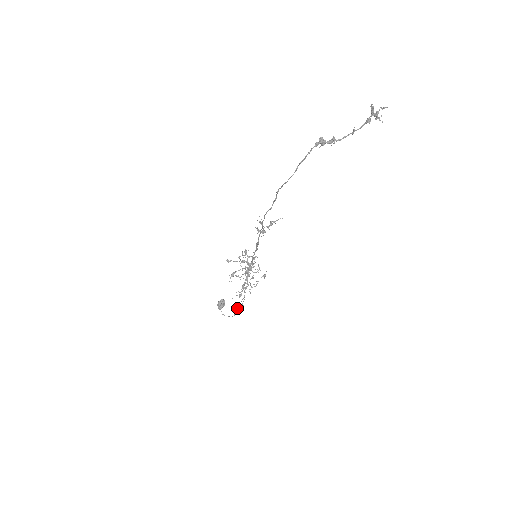
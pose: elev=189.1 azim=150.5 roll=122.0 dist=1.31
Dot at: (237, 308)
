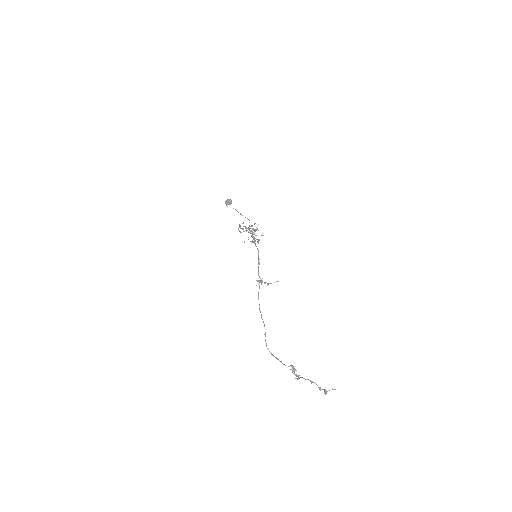
Dot at: (238, 212)
